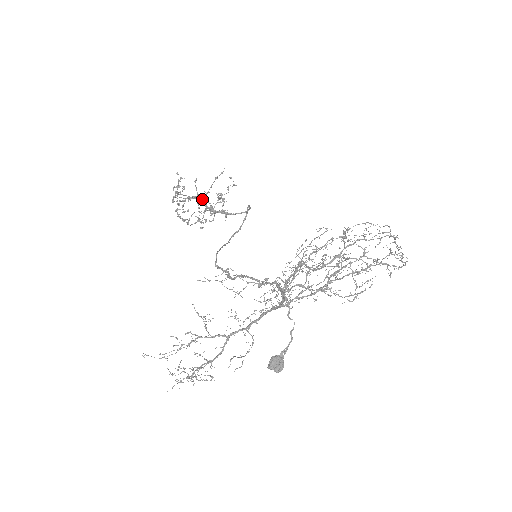
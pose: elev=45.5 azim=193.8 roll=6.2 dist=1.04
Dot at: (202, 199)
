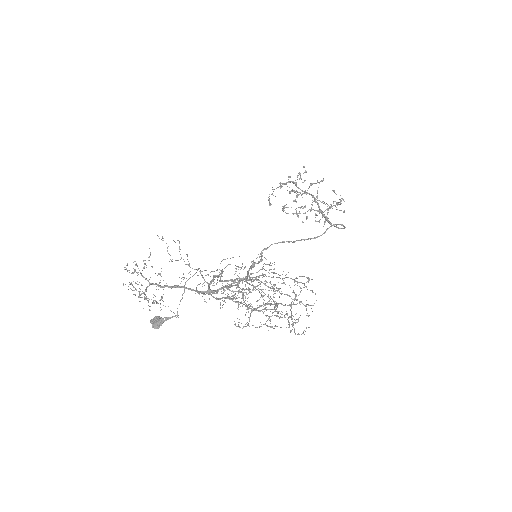
Dot at: (296, 196)
